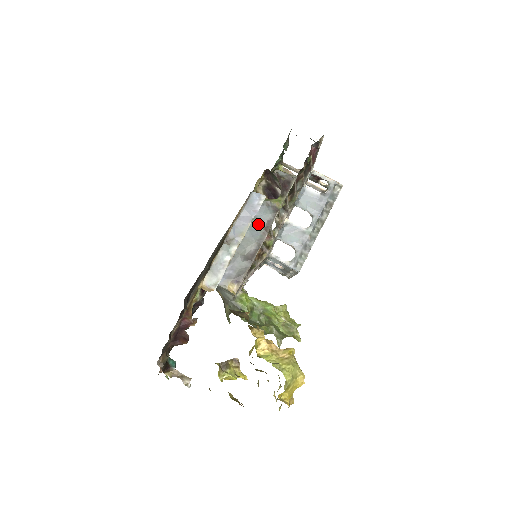
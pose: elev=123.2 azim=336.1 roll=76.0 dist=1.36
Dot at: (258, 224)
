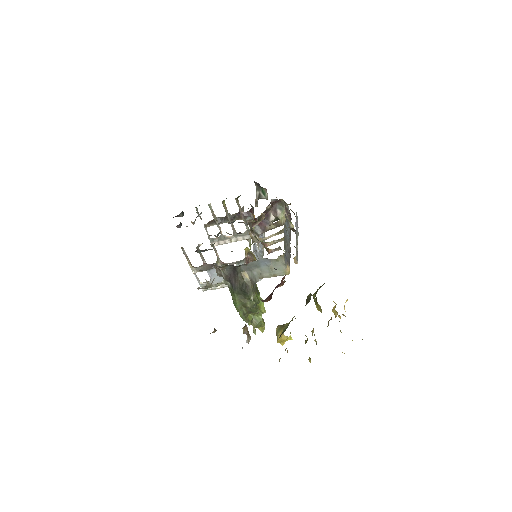
Dot at: (288, 232)
